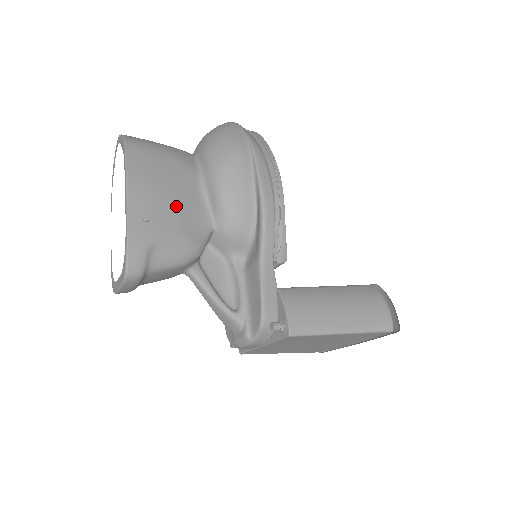
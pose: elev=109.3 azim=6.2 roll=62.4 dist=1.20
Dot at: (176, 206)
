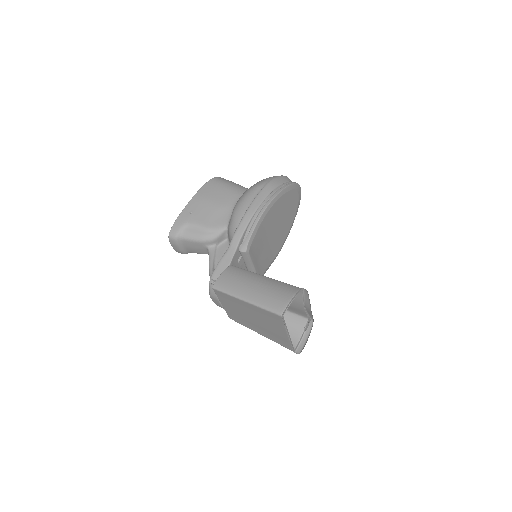
Dot at: (211, 211)
